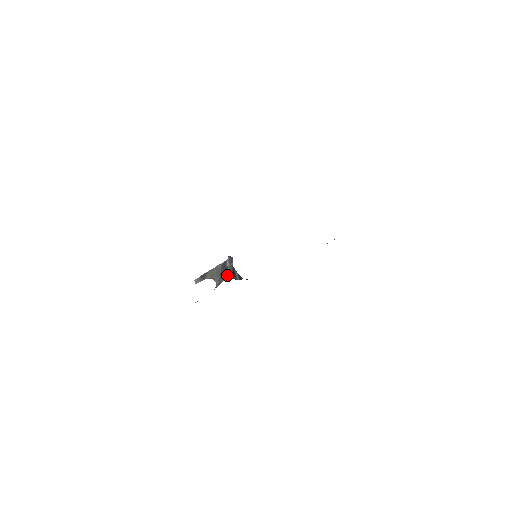
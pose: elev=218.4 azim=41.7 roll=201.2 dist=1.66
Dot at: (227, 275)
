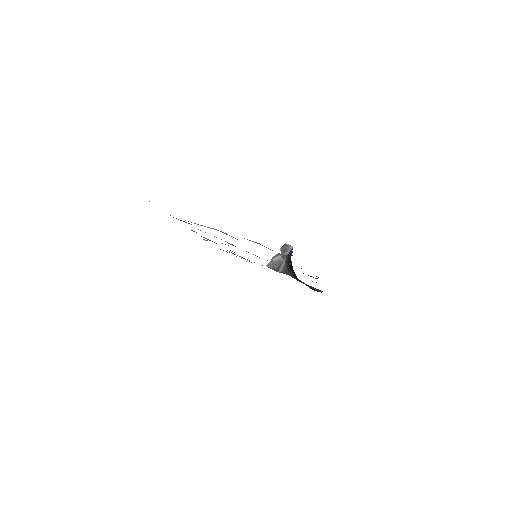
Dot at: (270, 262)
